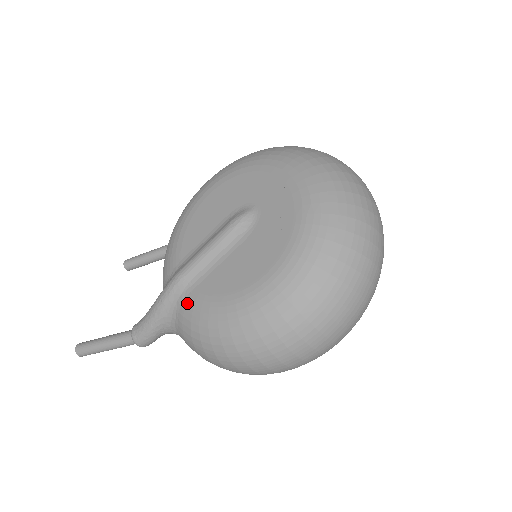
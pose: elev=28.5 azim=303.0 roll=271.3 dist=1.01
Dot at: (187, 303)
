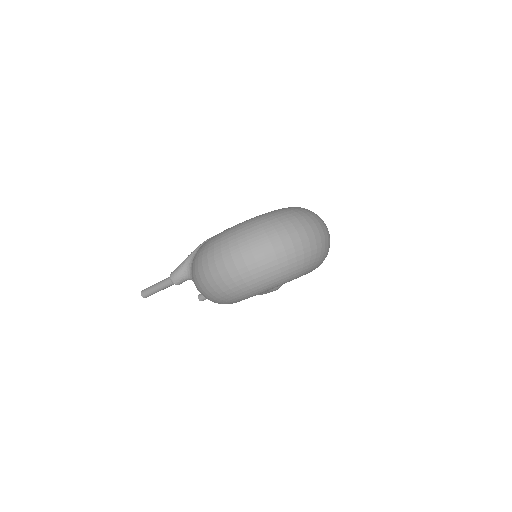
Dot at: occluded
